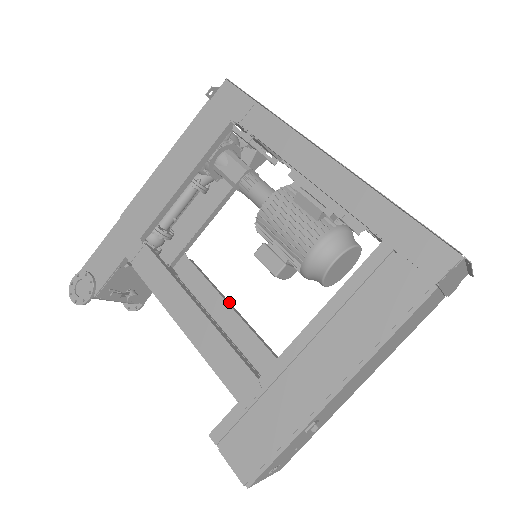
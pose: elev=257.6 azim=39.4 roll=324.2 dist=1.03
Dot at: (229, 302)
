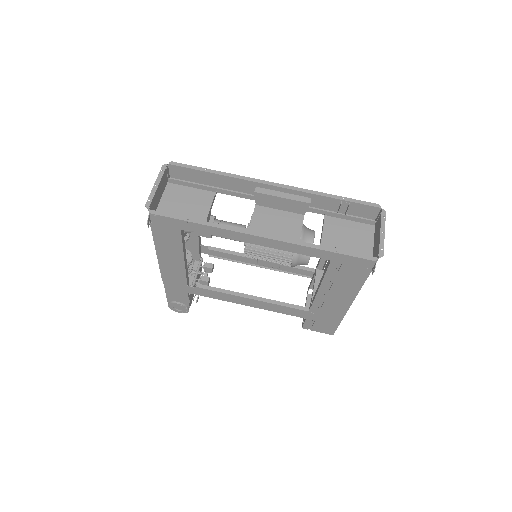
Dot at: occluded
